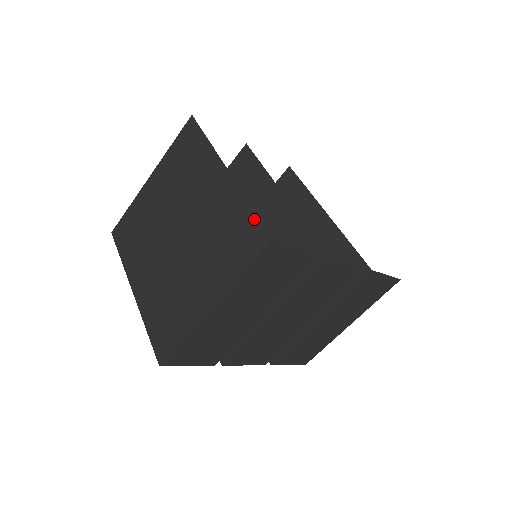
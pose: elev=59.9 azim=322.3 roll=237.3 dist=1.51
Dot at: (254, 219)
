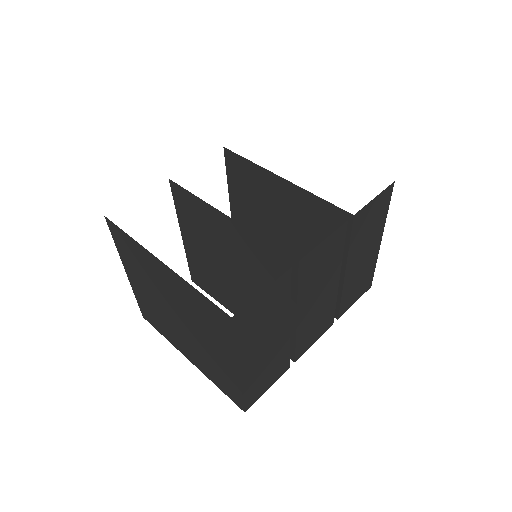
Dot at: (208, 302)
